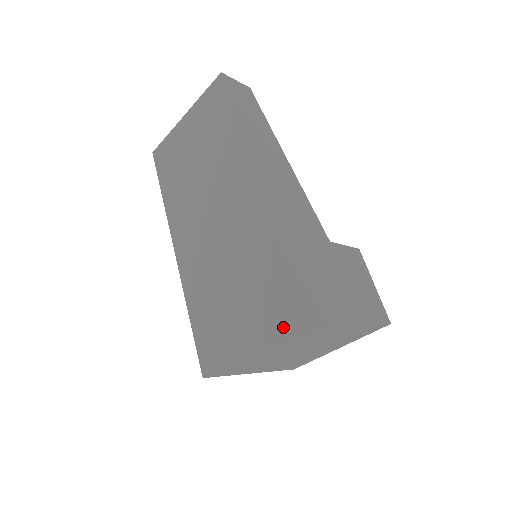
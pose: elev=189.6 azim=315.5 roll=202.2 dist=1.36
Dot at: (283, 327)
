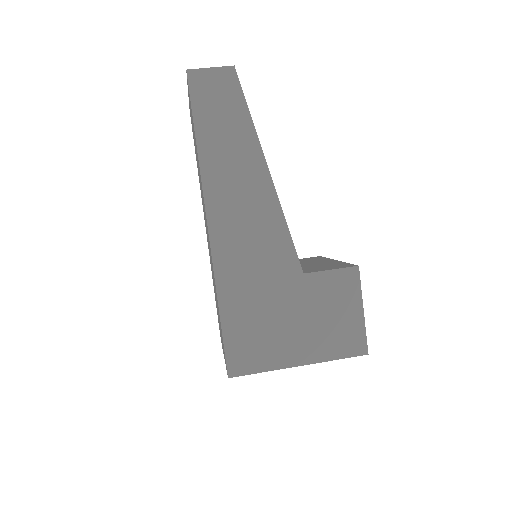
Dot at: occluded
